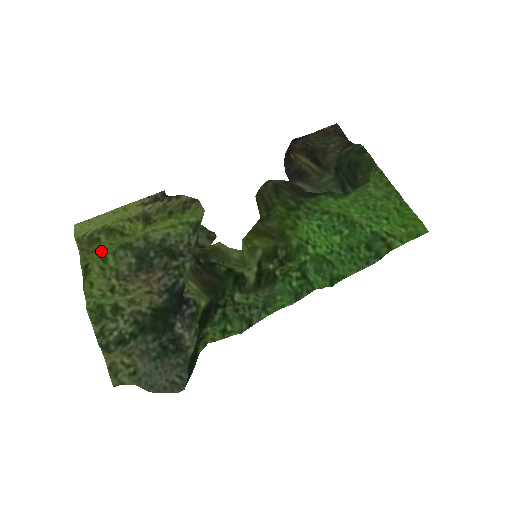
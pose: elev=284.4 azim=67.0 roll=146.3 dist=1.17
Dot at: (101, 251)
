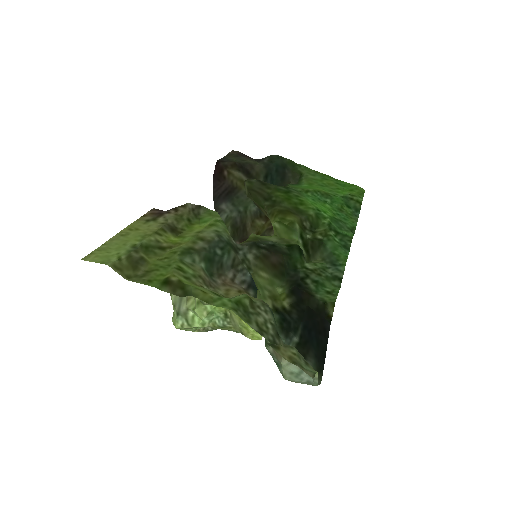
Dot at: (161, 266)
